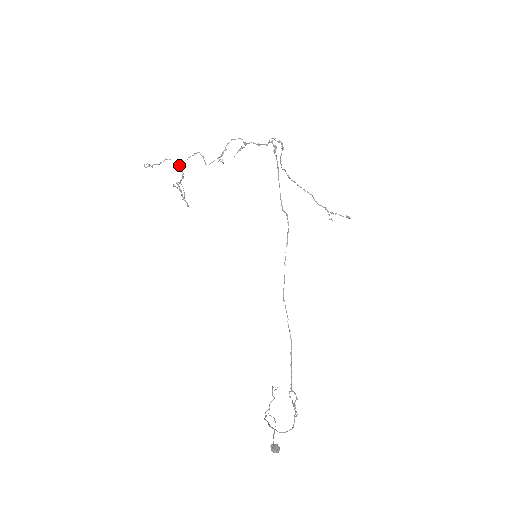
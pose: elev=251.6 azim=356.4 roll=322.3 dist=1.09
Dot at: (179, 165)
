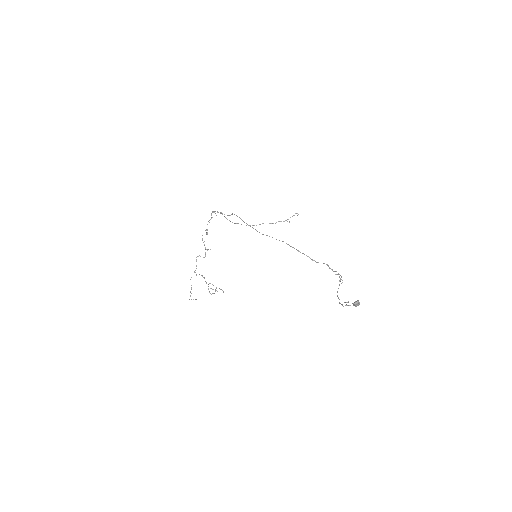
Dot at: occluded
